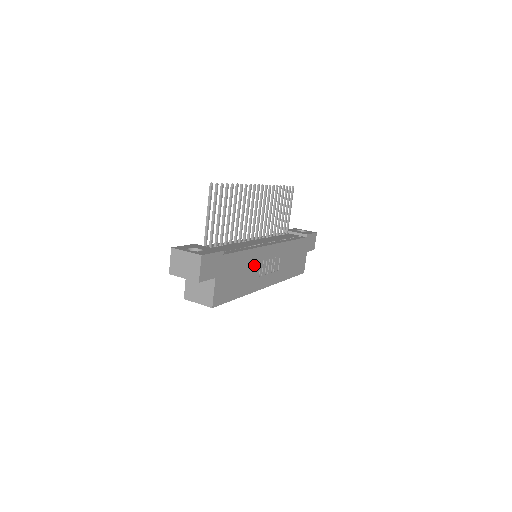
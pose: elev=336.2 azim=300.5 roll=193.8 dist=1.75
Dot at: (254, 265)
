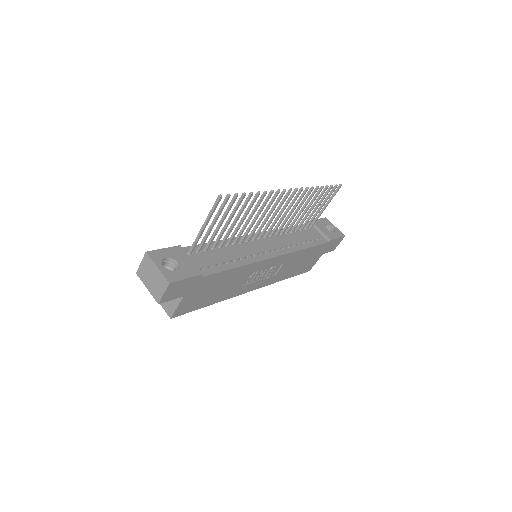
Dot at: (243, 277)
